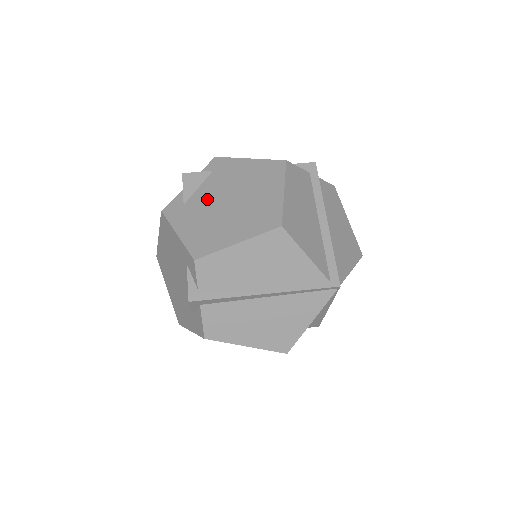
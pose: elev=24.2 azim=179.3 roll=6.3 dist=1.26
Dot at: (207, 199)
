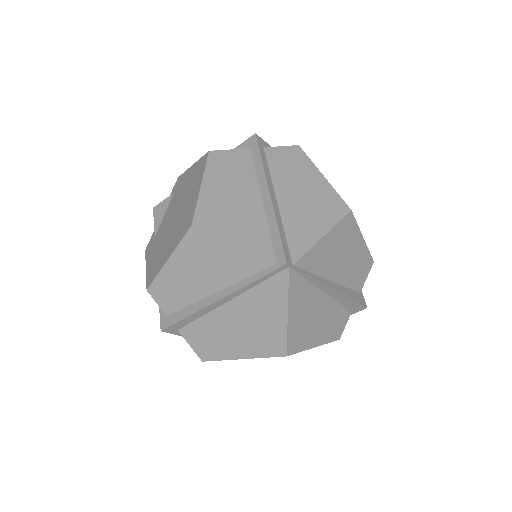
Dot at: (165, 224)
